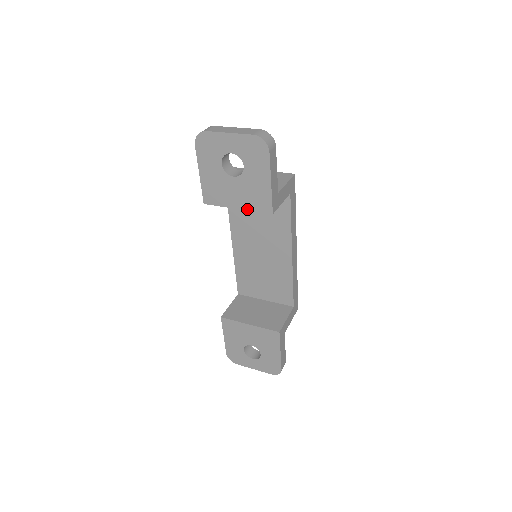
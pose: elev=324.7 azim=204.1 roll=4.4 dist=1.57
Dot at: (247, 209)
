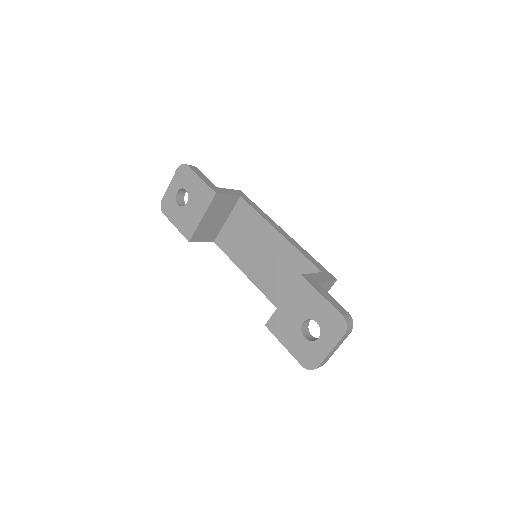
Dot at: (205, 210)
